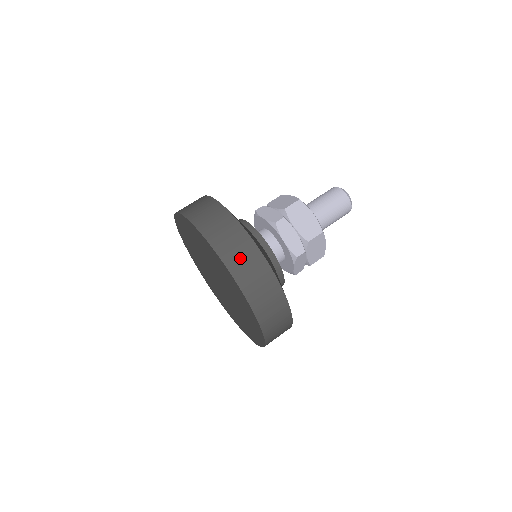
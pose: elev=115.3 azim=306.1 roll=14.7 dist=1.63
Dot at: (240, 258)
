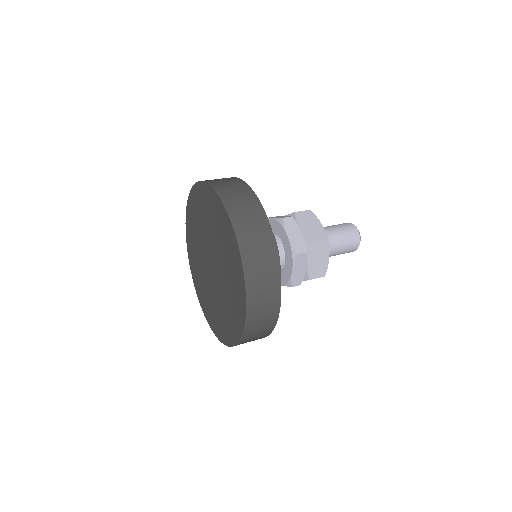
Dot at: occluded
